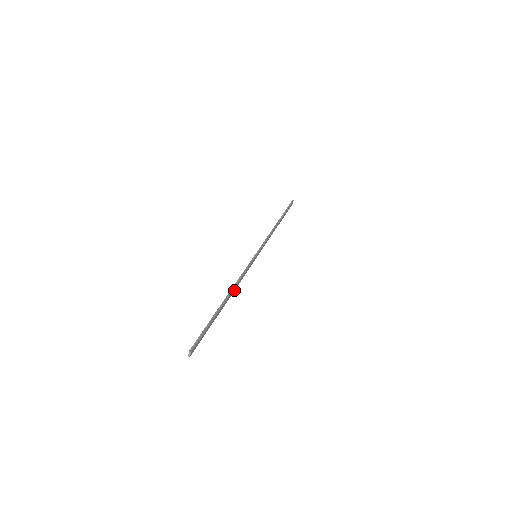
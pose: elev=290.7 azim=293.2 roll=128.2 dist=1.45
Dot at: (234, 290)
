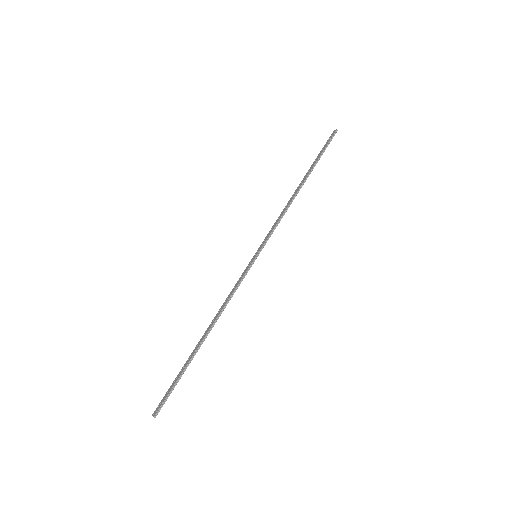
Dot at: (217, 316)
